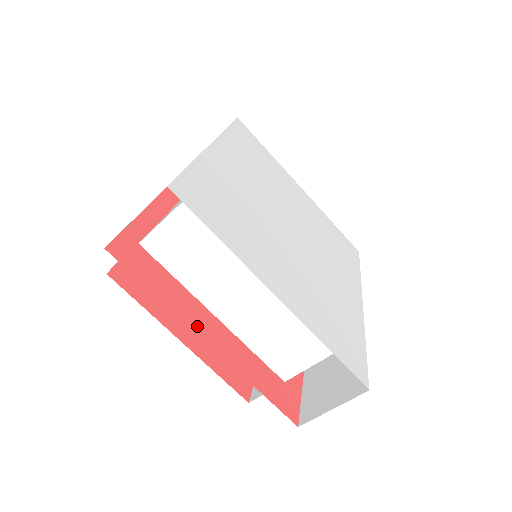
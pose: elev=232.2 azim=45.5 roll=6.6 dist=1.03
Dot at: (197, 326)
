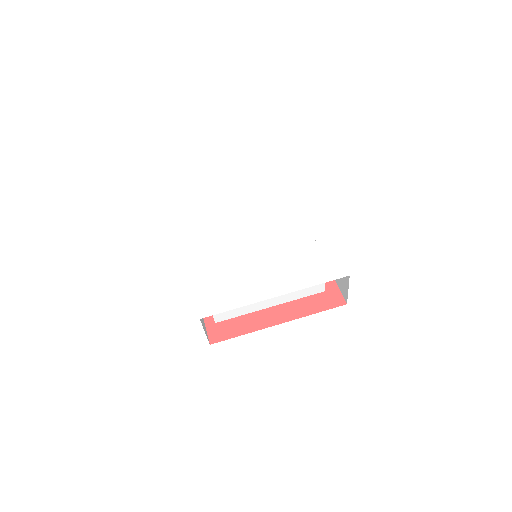
Dot at: (268, 323)
